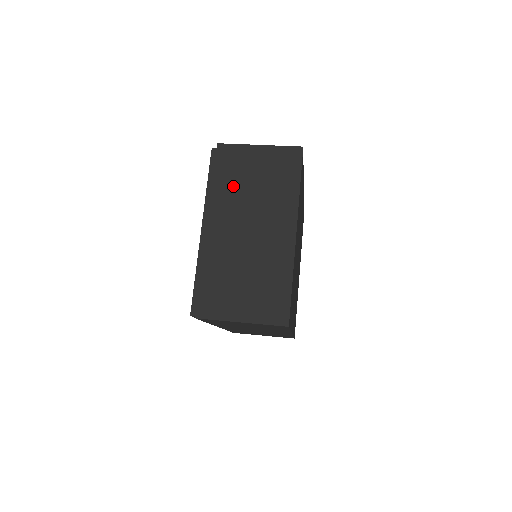
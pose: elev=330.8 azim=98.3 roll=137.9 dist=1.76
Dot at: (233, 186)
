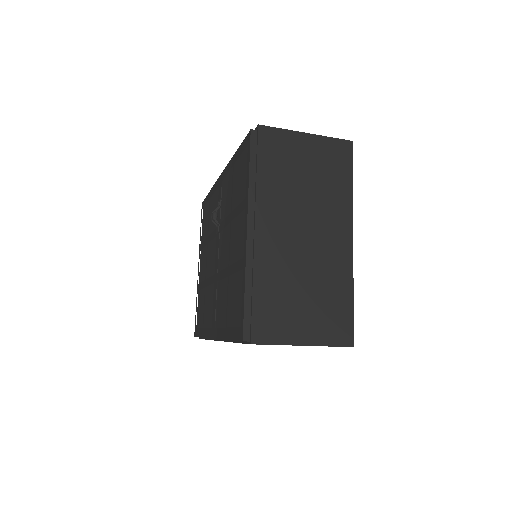
Dot at: (281, 180)
